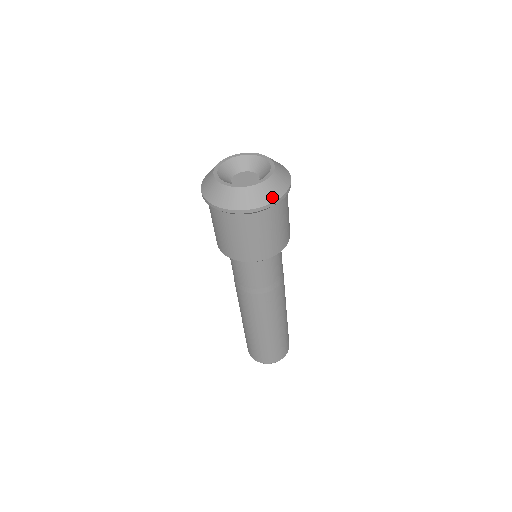
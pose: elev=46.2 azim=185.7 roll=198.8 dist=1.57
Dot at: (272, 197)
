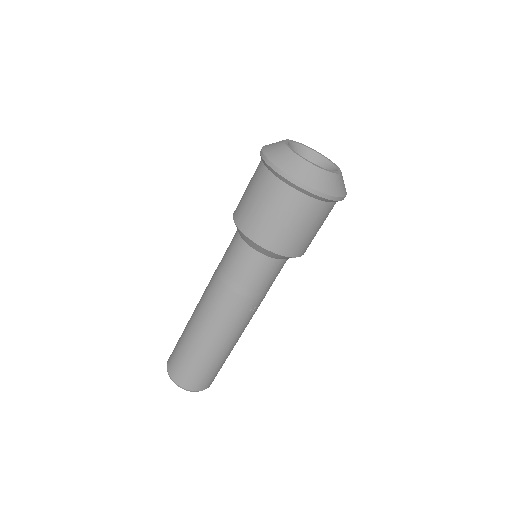
Dot at: (343, 192)
